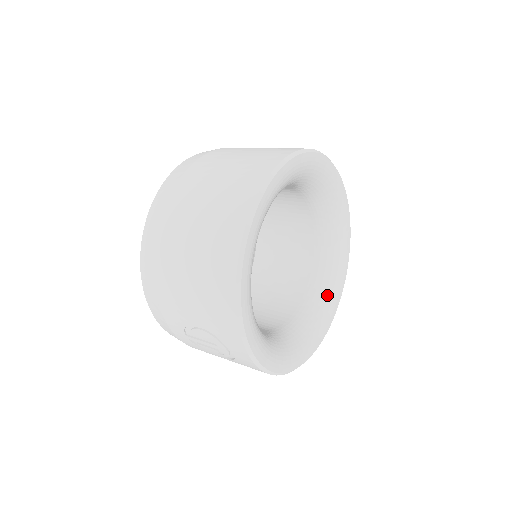
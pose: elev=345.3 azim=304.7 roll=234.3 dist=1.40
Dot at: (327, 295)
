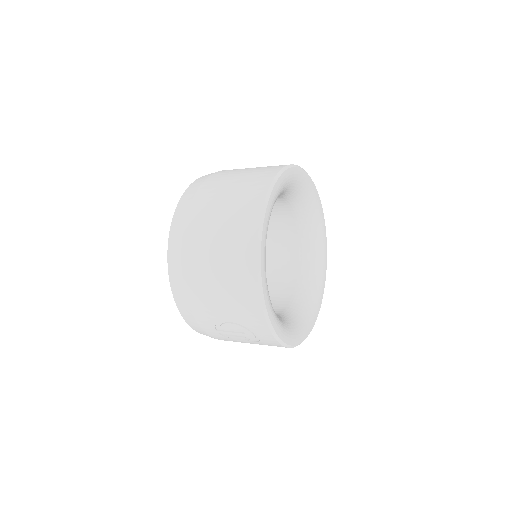
Dot at: (315, 277)
